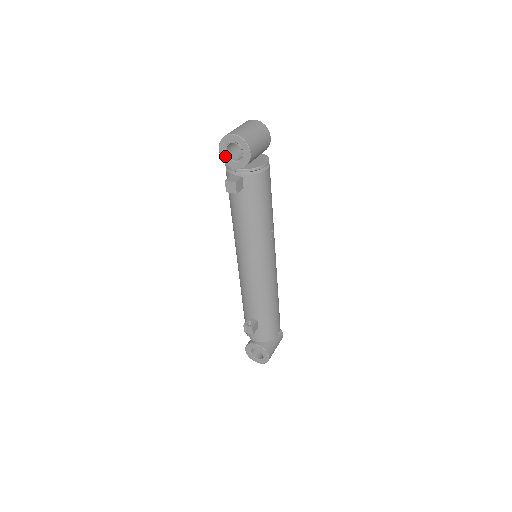
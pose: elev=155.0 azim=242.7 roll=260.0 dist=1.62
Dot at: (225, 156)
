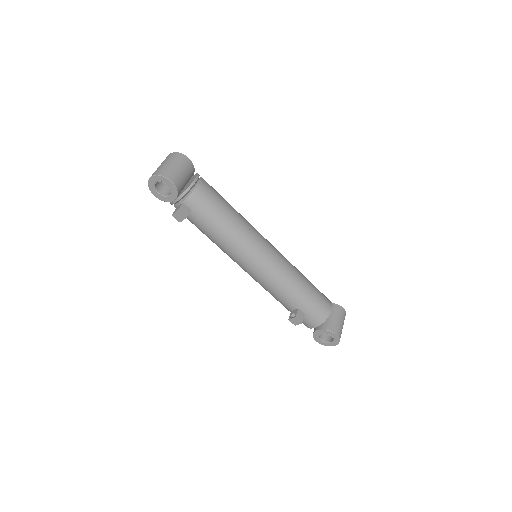
Dot at: (161, 197)
